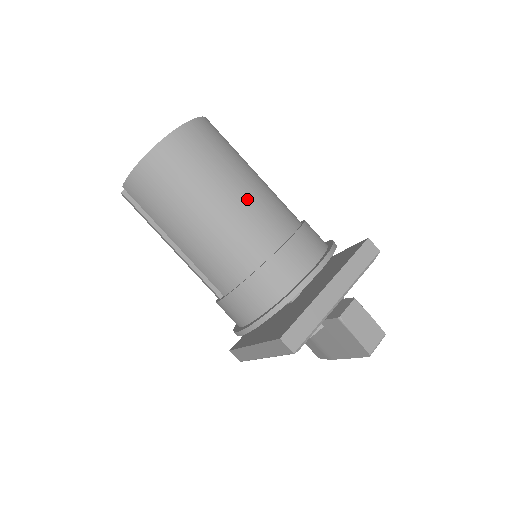
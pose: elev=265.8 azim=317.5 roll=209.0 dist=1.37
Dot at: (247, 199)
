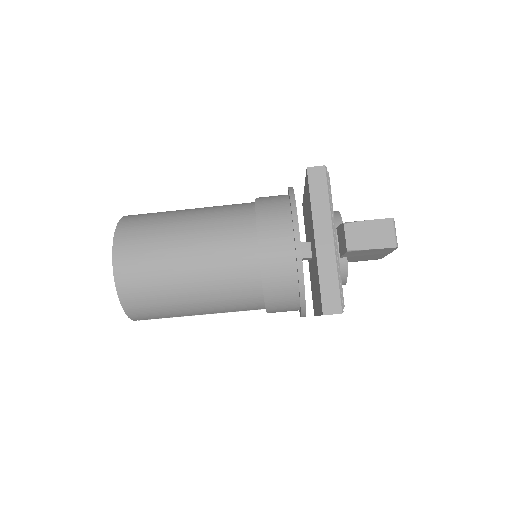
Dot at: (203, 248)
